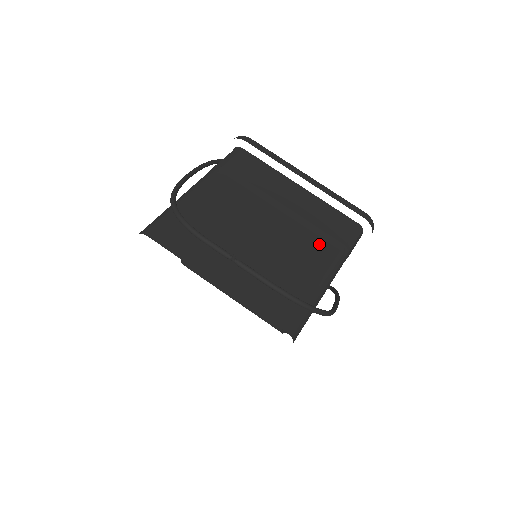
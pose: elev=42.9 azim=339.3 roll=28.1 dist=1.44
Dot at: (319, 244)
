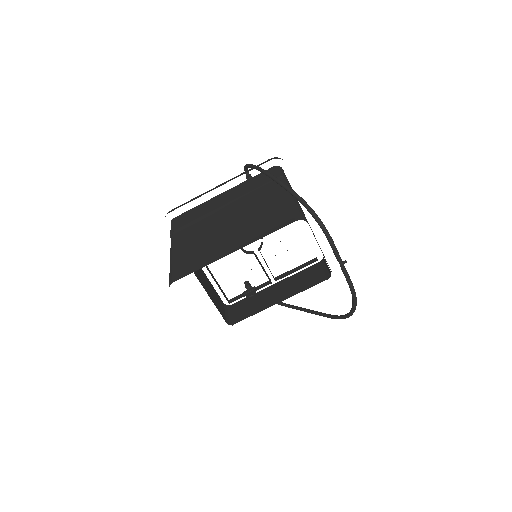
Dot at: occluded
